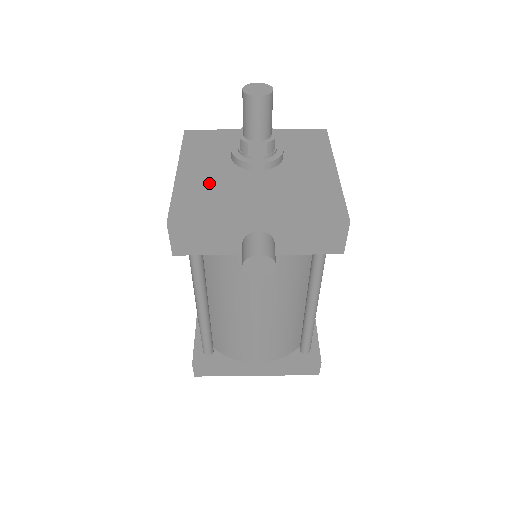
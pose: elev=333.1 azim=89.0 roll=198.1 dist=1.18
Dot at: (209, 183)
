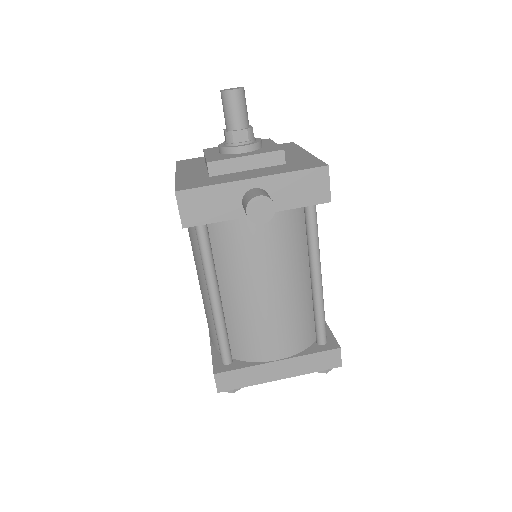
Dot at: (205, 173)
